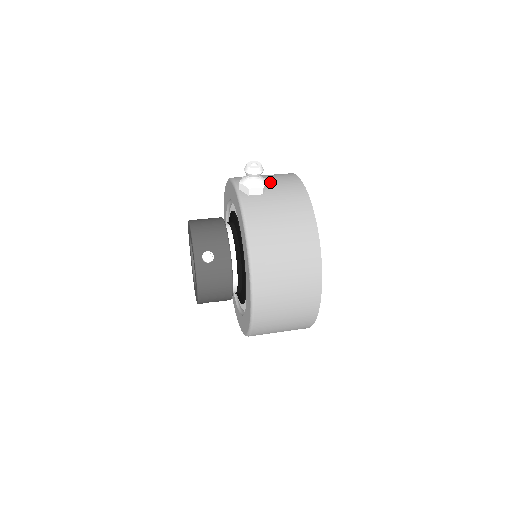
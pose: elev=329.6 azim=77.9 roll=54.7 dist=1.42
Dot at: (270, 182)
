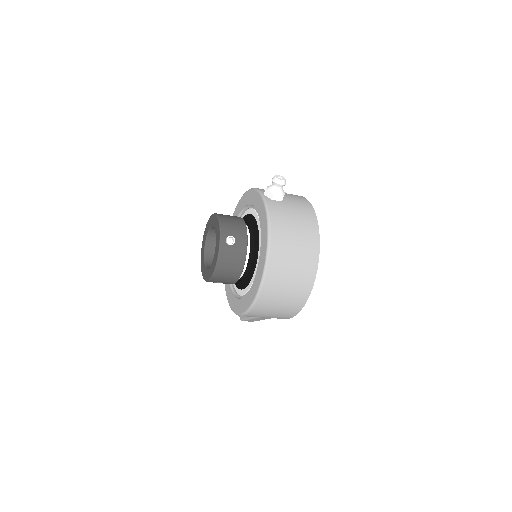
Dot at: (285, 195)
